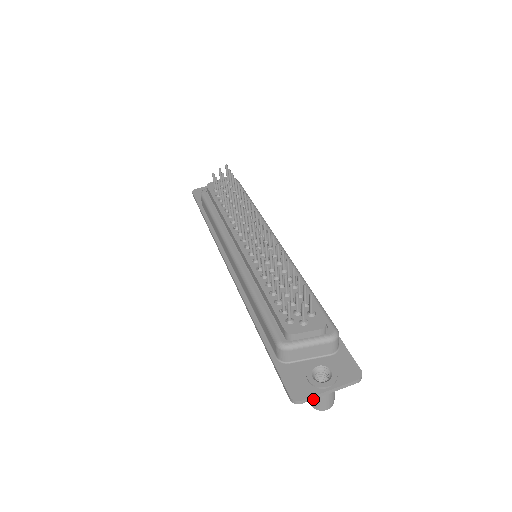
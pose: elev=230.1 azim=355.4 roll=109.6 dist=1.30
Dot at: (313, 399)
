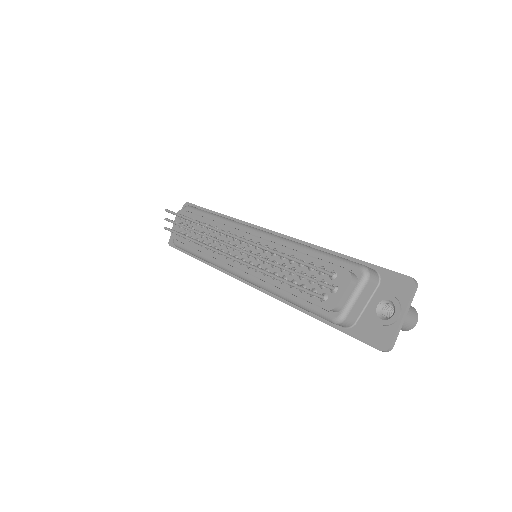
Dot at: occluded
